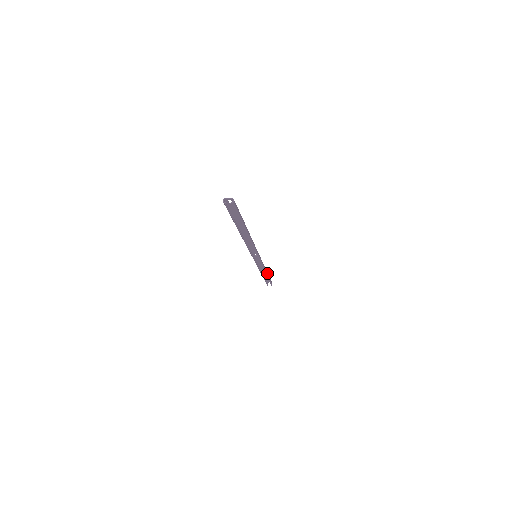
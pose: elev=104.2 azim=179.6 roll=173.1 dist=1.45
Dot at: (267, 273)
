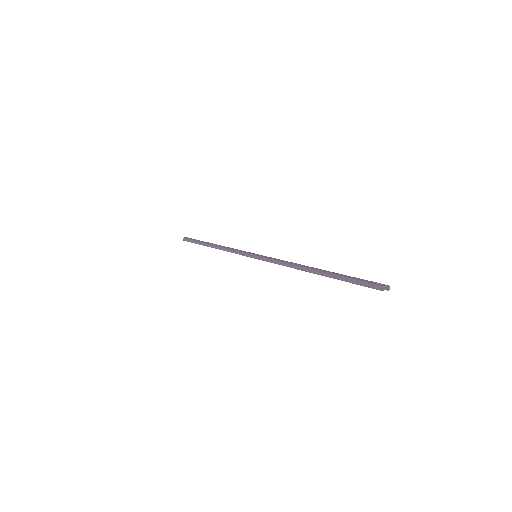
Dot at: occluded
